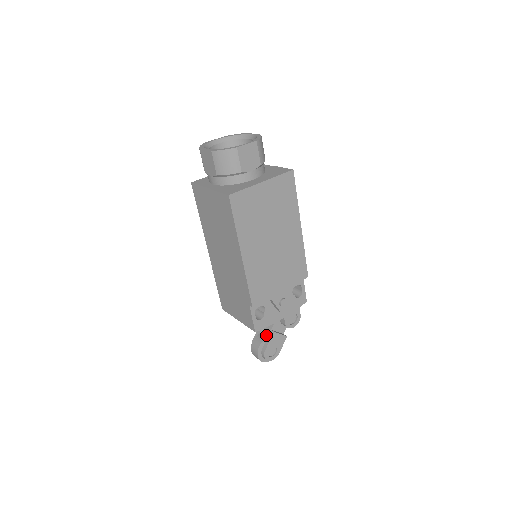
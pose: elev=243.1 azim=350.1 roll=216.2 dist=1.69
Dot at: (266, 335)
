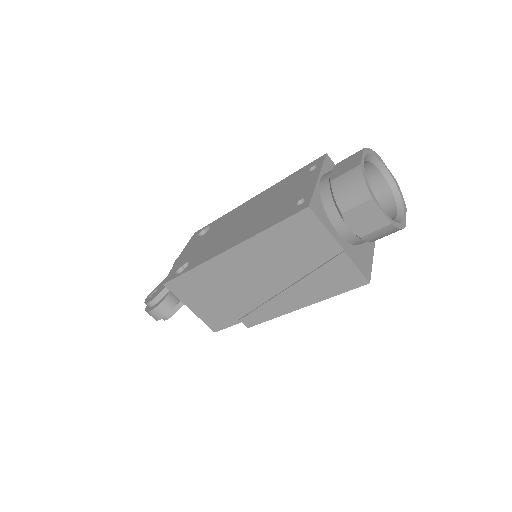
Dot at: (176, 297)
